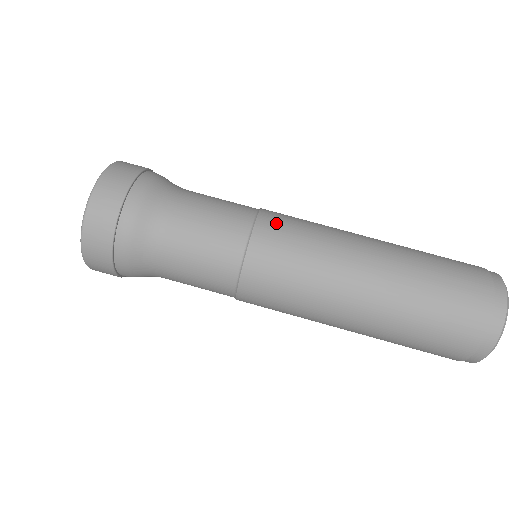
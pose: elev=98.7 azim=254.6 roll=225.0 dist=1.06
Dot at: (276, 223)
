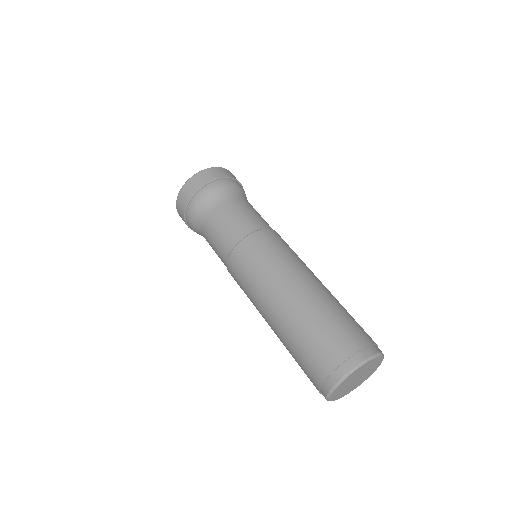
Dot at: (267, 238)
